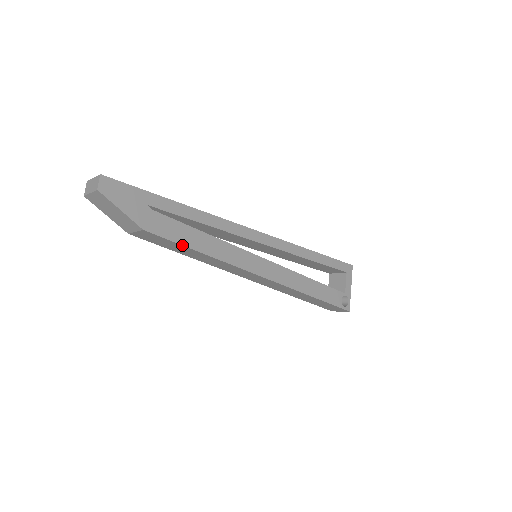
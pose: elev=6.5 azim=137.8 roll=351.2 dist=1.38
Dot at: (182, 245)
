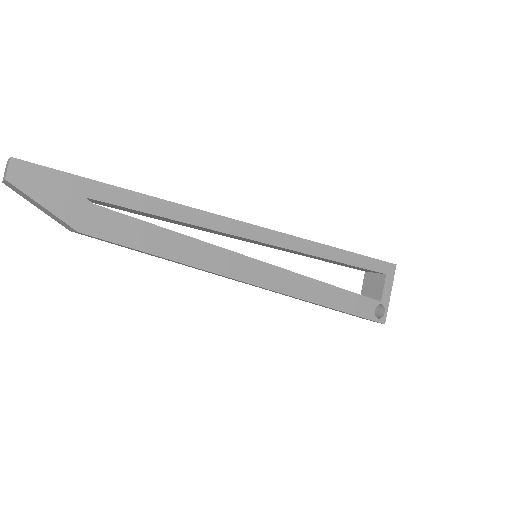
Dot at: (139, 250)
